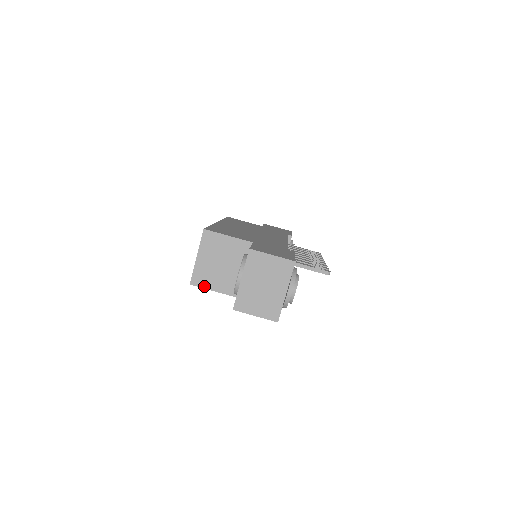
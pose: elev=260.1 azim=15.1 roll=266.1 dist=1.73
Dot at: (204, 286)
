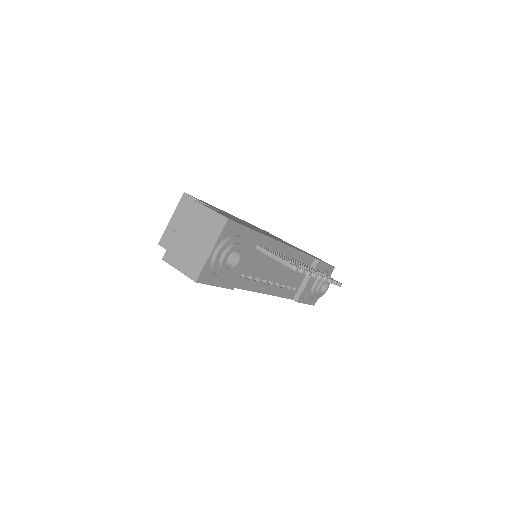
Dot at: occluded
